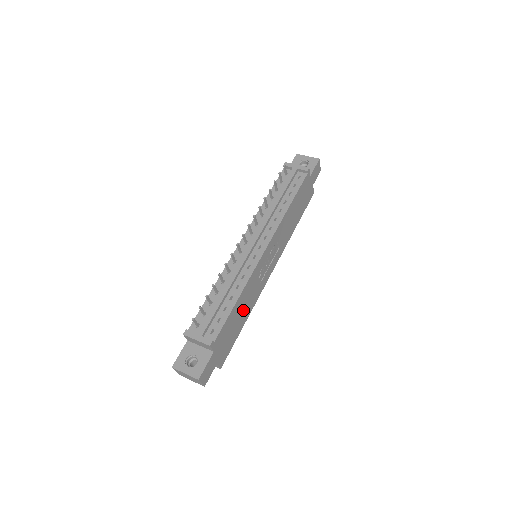
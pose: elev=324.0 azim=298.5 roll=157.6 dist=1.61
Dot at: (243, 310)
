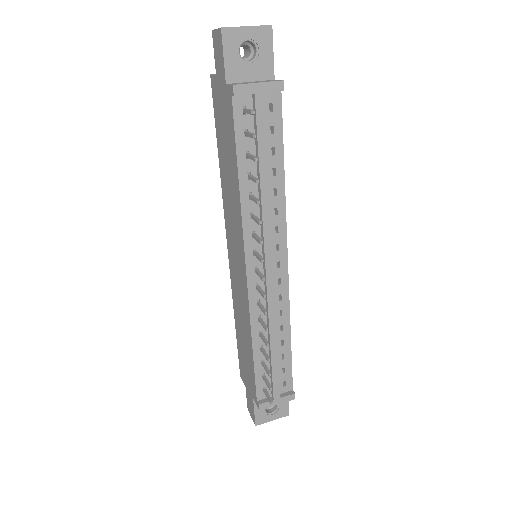
Dot at: occluded
